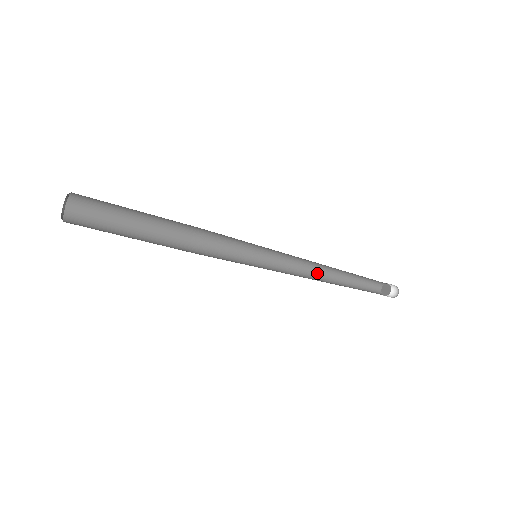
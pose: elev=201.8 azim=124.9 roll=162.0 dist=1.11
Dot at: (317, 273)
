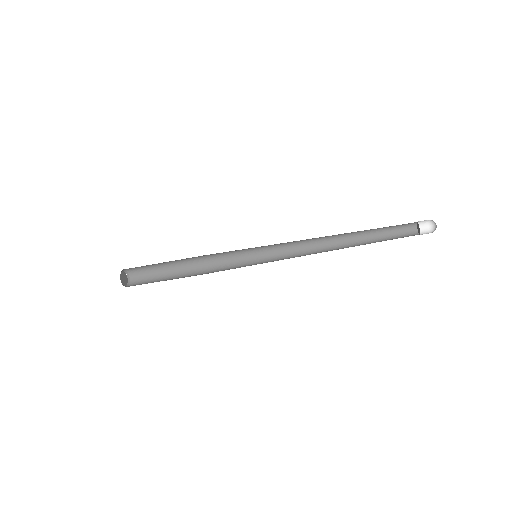
Dot at: (328, 243)
